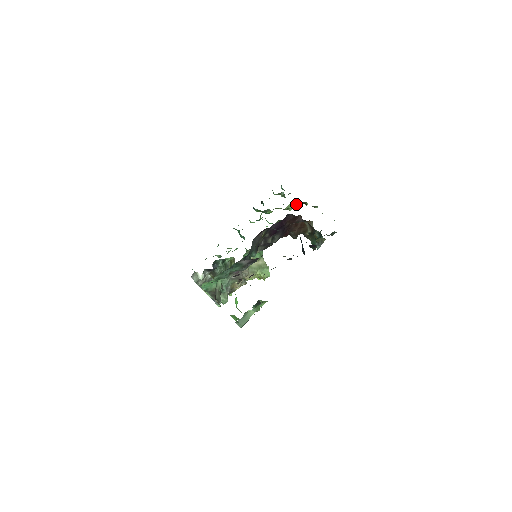
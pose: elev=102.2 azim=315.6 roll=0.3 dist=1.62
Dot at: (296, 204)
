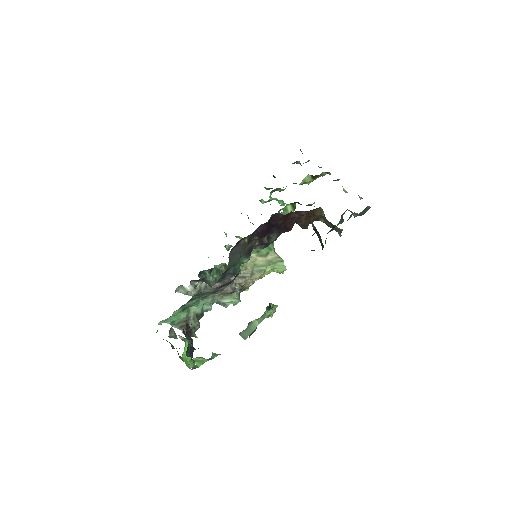
Dot at: (313, 177)
